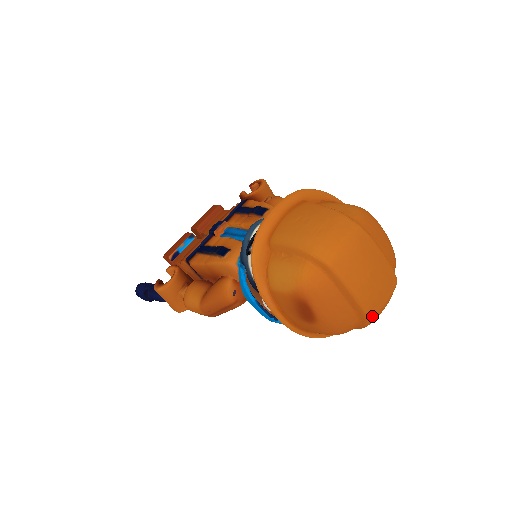
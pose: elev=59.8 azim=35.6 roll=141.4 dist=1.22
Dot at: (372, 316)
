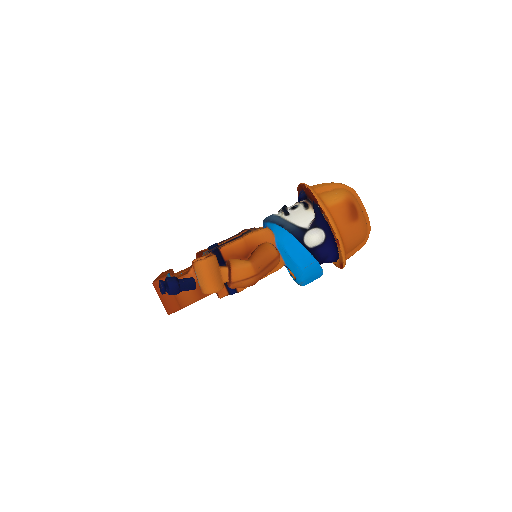
Dot at: (370, 228)
